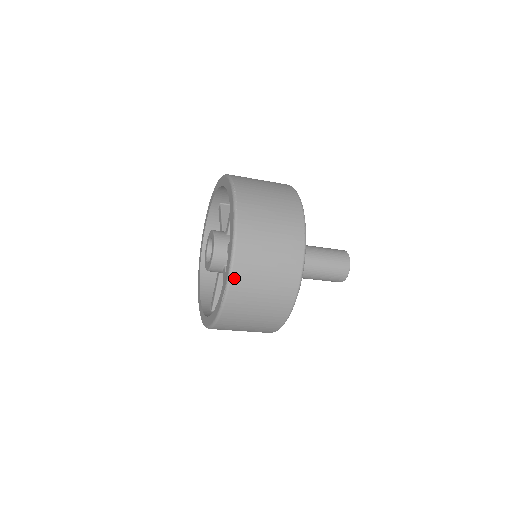
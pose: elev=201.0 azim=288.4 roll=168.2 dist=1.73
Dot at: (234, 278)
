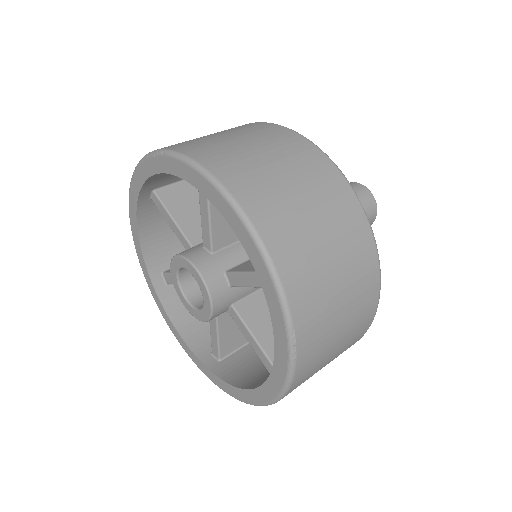
Dot at: occluded
